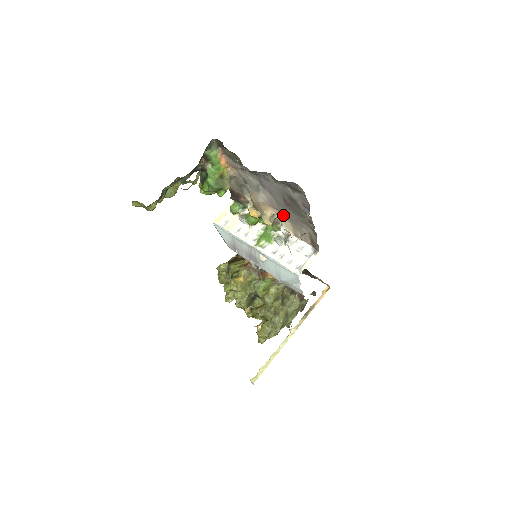
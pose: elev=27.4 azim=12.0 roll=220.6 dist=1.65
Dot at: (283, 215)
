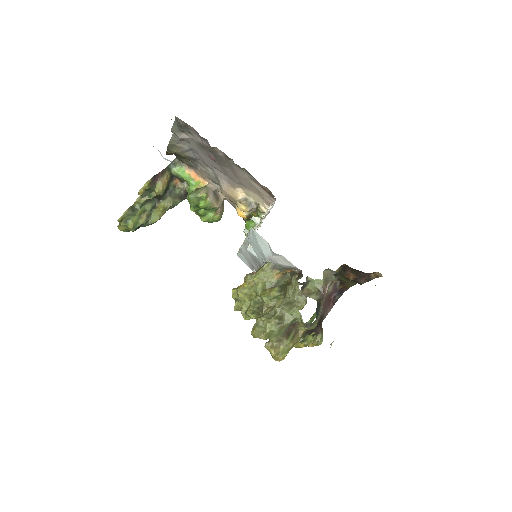
Dot at: (244, 188)
